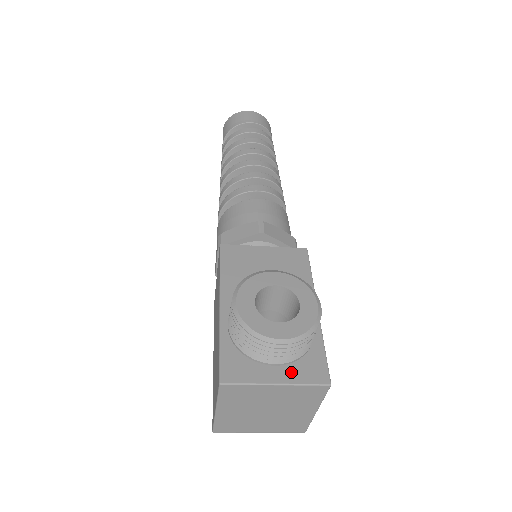
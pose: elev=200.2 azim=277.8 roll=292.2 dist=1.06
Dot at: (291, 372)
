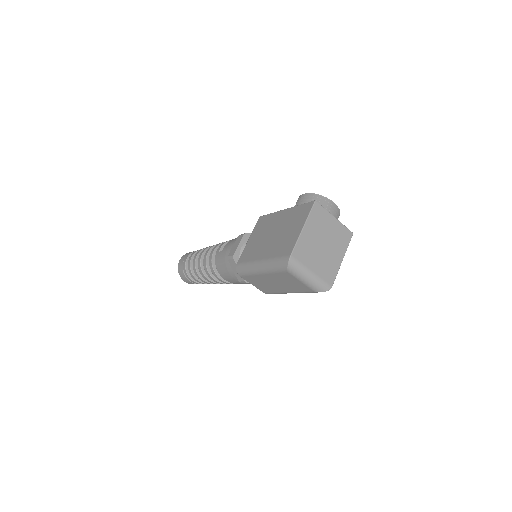
Dot at: occluded
